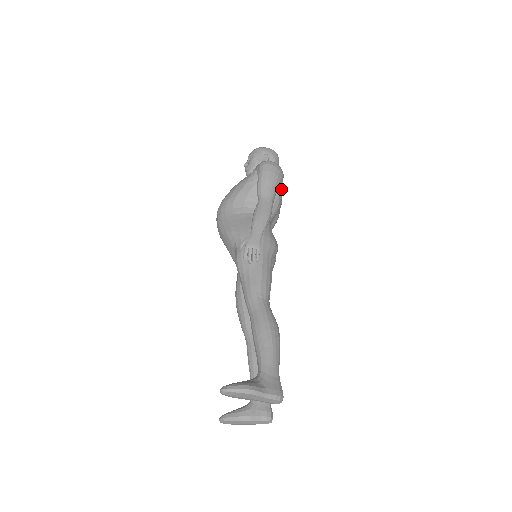
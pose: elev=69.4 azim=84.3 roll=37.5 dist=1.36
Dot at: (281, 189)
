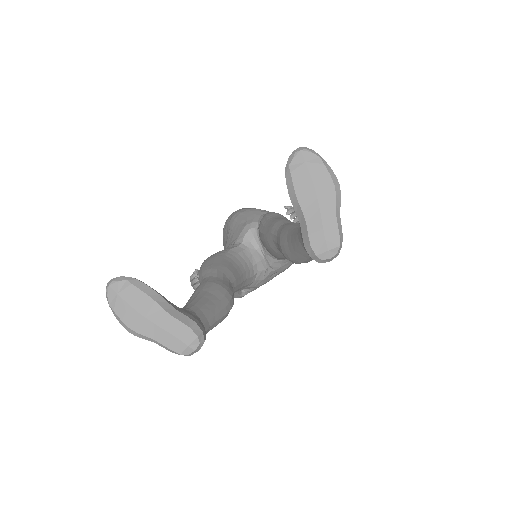
Dot at: occluded
